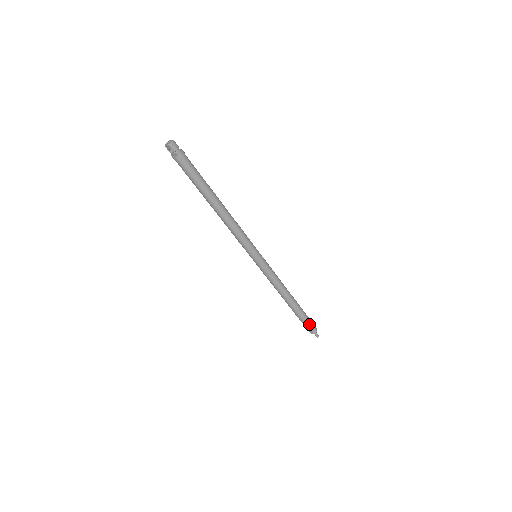
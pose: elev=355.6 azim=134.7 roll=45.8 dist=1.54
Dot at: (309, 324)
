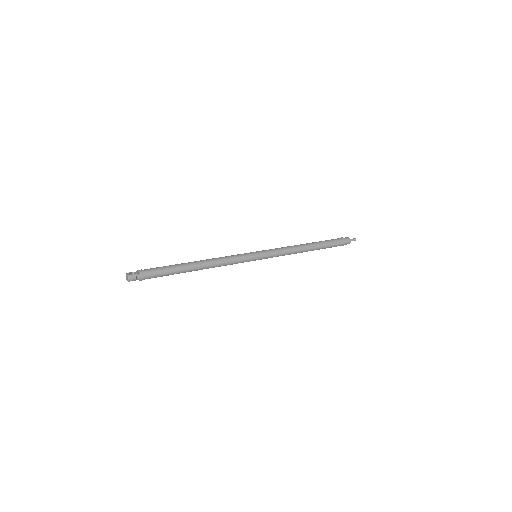
Dot at: (339, 245)
